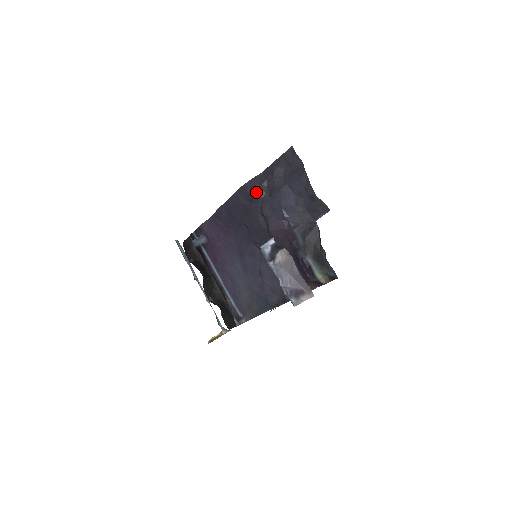
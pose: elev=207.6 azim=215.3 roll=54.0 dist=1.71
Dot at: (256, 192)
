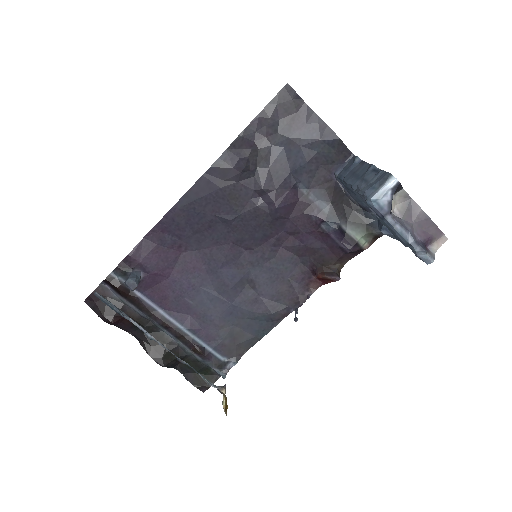
Dot at: (246, 161)
